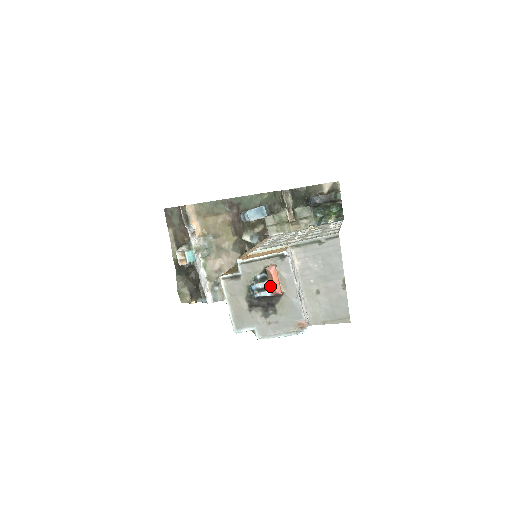
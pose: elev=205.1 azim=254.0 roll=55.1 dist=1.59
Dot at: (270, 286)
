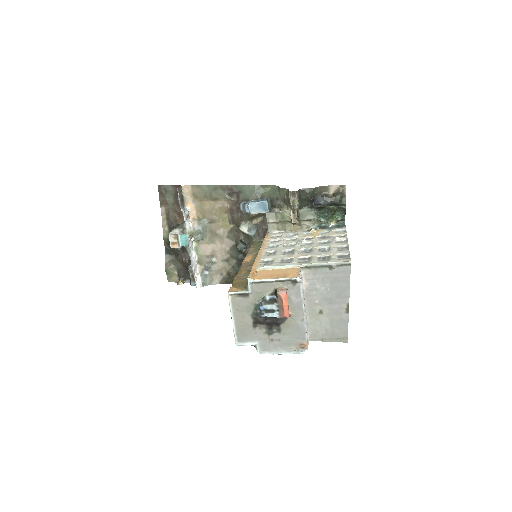
Dot at: (279, 309)
